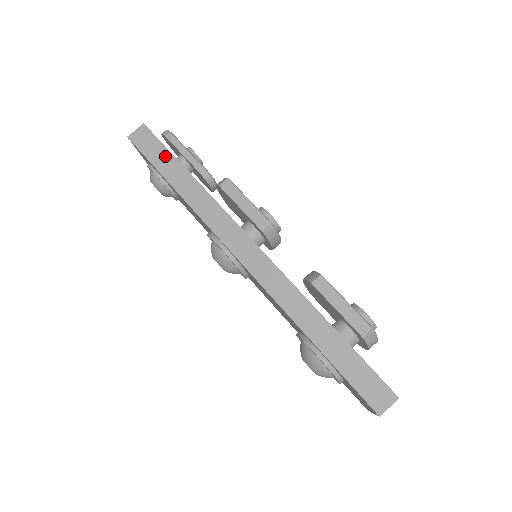
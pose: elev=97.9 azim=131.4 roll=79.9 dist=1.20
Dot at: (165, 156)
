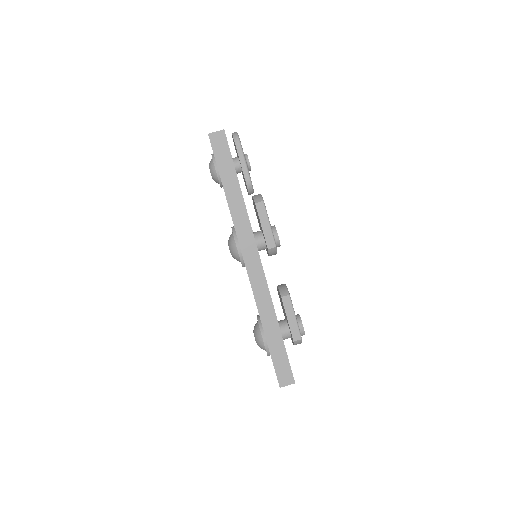
Dot at: (229, 165)
